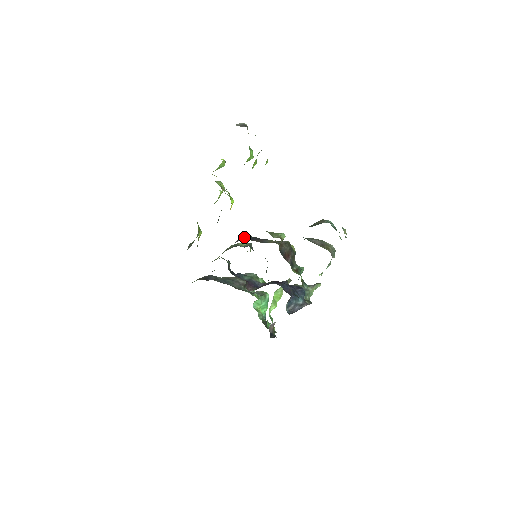
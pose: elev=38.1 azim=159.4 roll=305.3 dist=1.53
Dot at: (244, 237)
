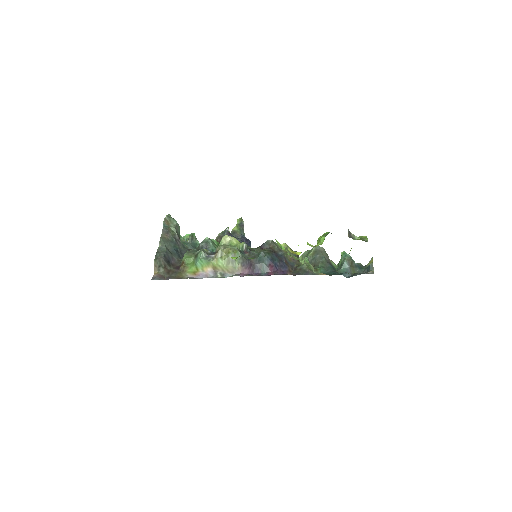
Dot at: (272, 262)
